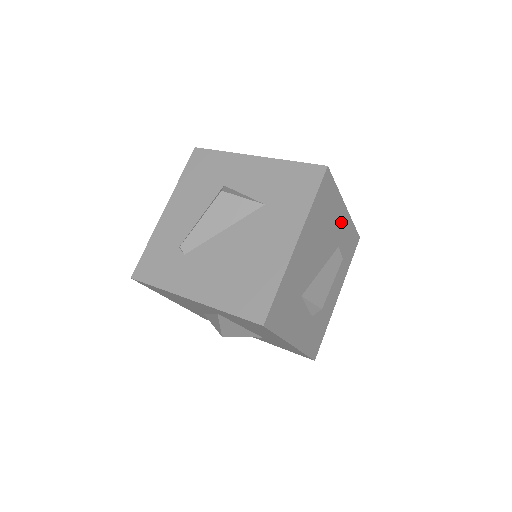
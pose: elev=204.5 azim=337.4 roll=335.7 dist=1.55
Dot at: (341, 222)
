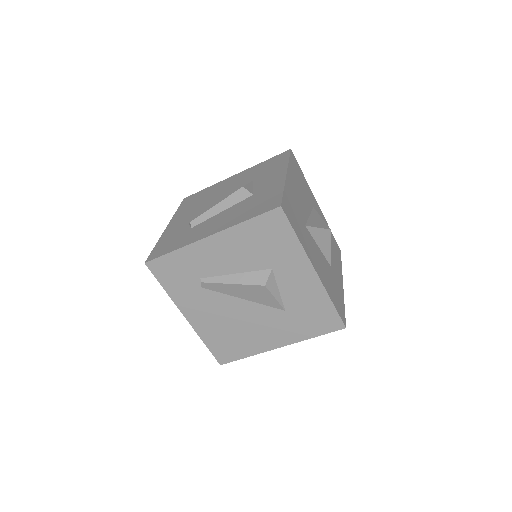
Dot at: occluded
